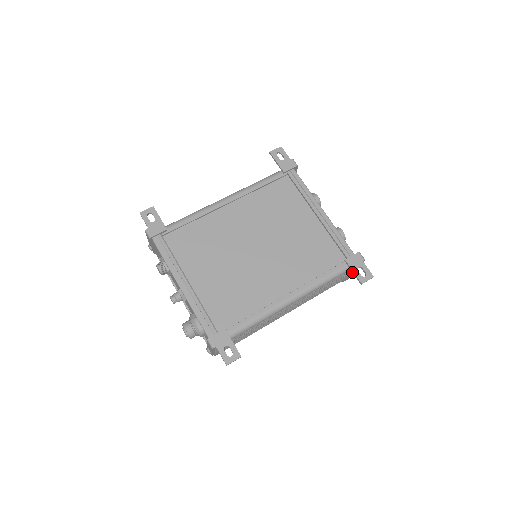
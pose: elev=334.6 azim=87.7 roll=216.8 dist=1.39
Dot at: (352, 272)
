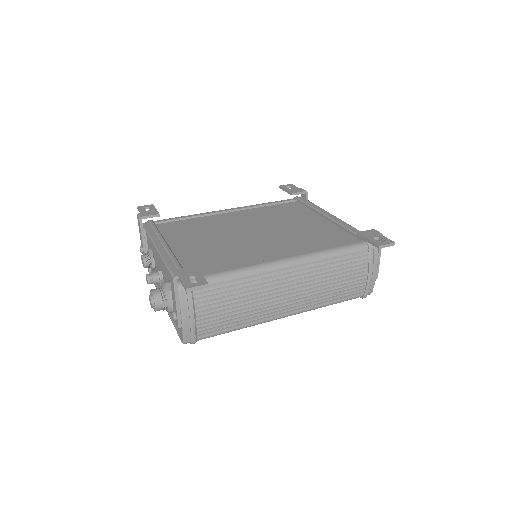
Dot at: occluded
